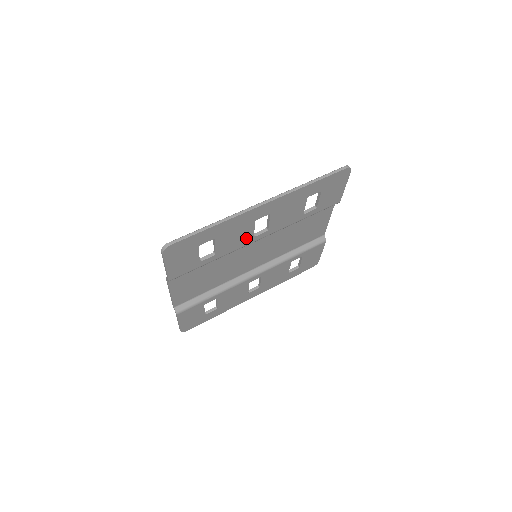
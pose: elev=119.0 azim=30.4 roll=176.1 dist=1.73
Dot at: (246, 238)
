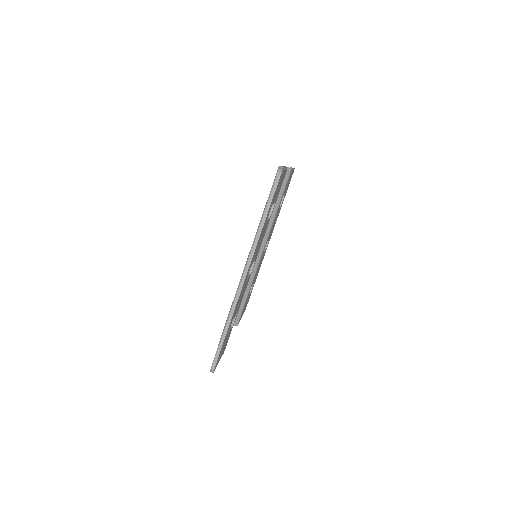
Dot at: occluded
